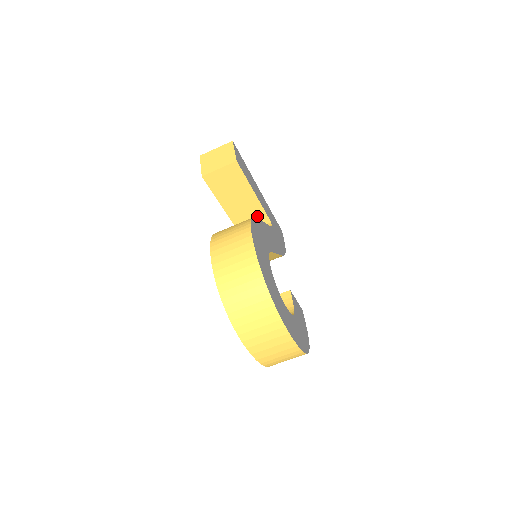
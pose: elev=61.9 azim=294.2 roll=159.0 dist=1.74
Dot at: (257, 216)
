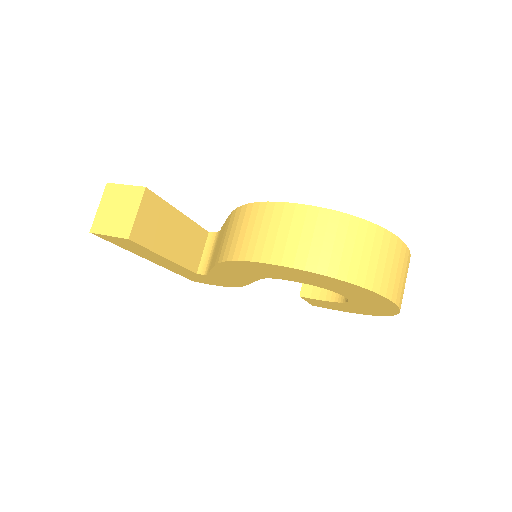
Dot at: (196, 237)
